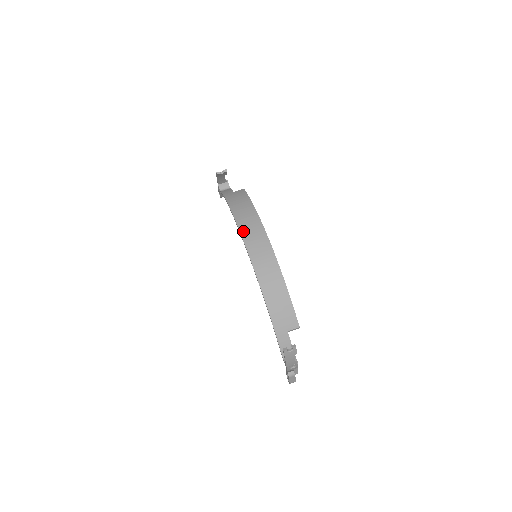
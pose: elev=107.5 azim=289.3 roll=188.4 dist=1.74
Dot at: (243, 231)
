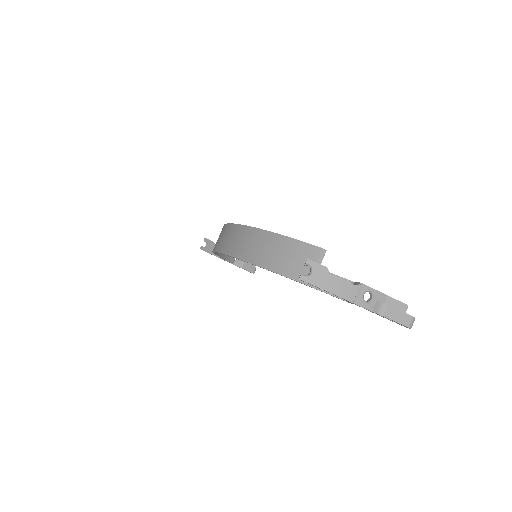
Dot at: (216, 248)
